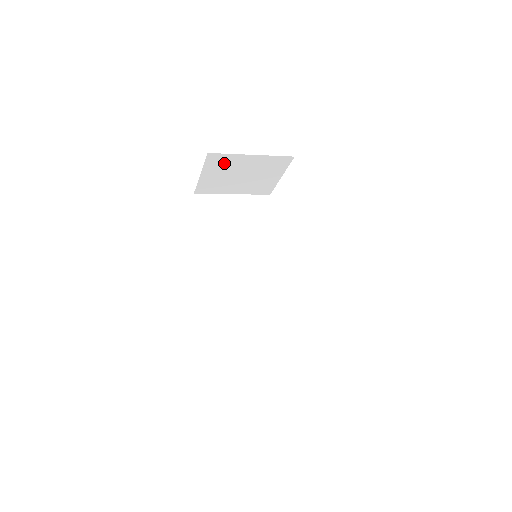
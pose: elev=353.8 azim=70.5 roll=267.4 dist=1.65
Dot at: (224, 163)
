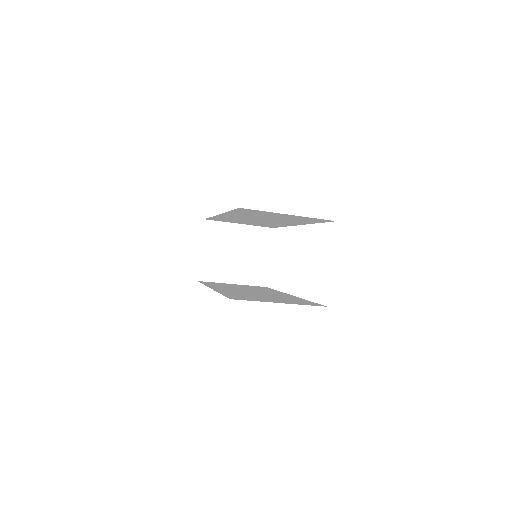
Dot at: (218, 234)
